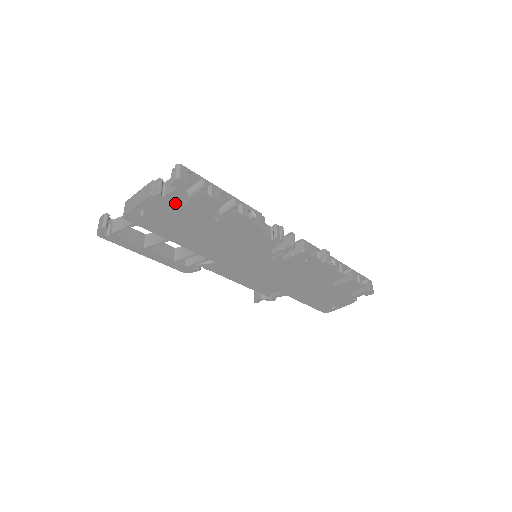
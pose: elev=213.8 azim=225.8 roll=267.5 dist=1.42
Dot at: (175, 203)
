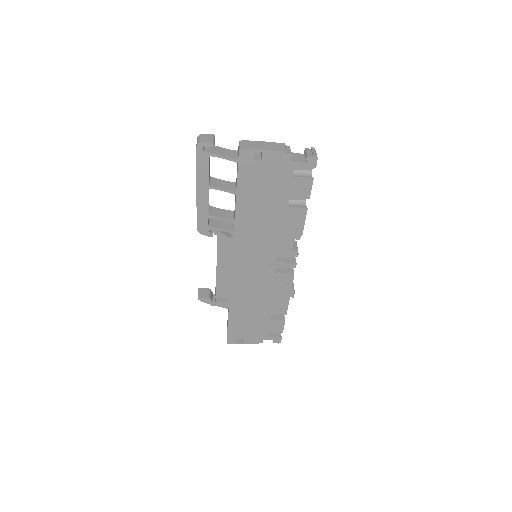
Dot at: (288, 171)
